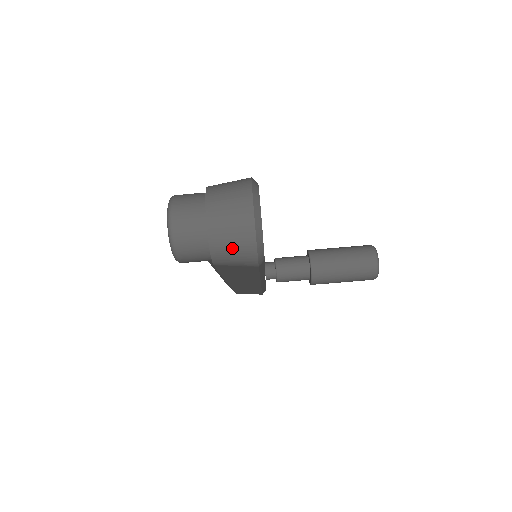
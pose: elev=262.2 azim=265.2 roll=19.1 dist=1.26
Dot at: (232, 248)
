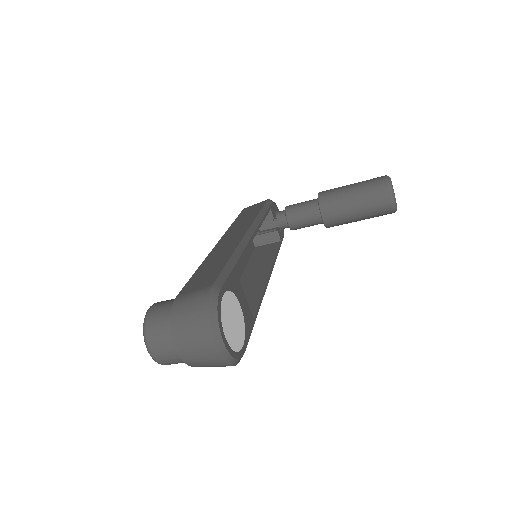
Dot at: (210, 366)
